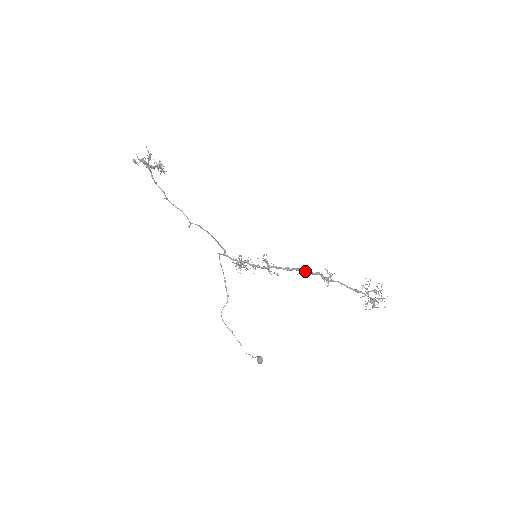
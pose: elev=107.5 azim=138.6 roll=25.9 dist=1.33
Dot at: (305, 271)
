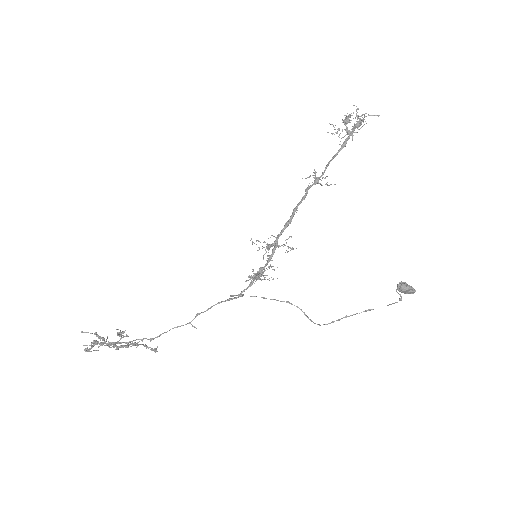
Dot at: (298, 204)
